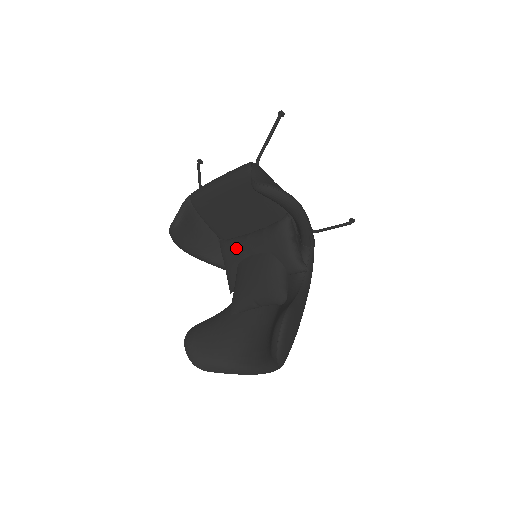
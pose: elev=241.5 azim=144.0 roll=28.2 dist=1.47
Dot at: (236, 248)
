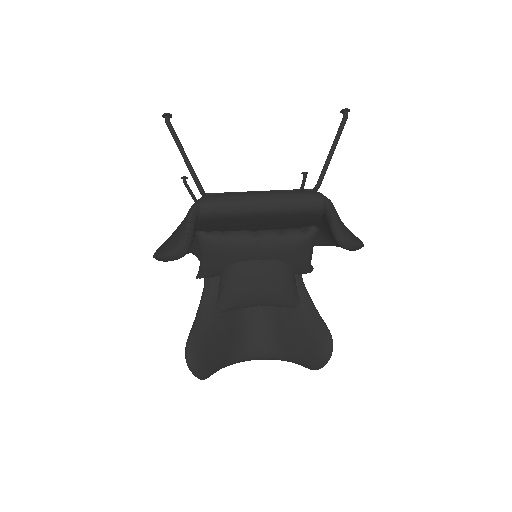
Dot at: (234, 250)
